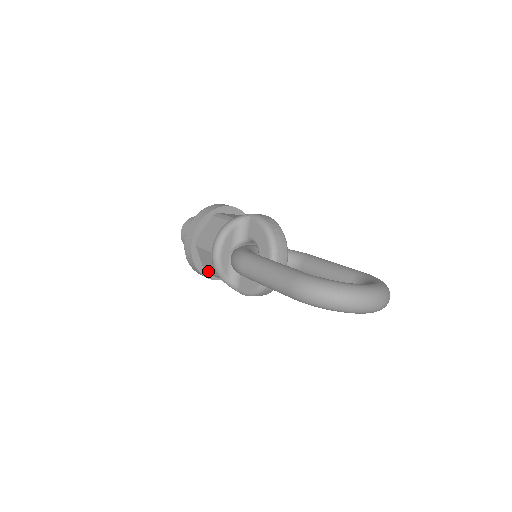
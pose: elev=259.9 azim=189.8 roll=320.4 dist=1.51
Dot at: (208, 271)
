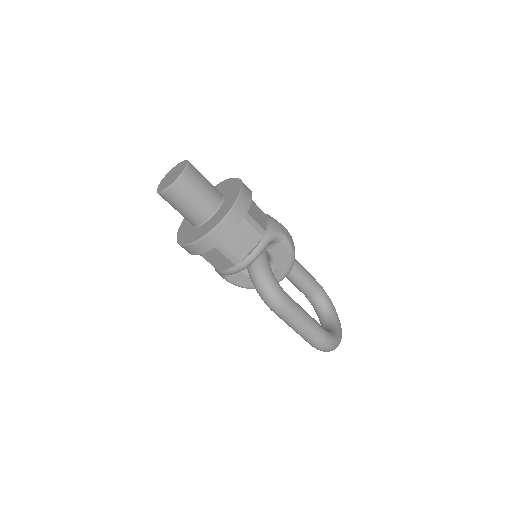
Dot at: (201, 255)
